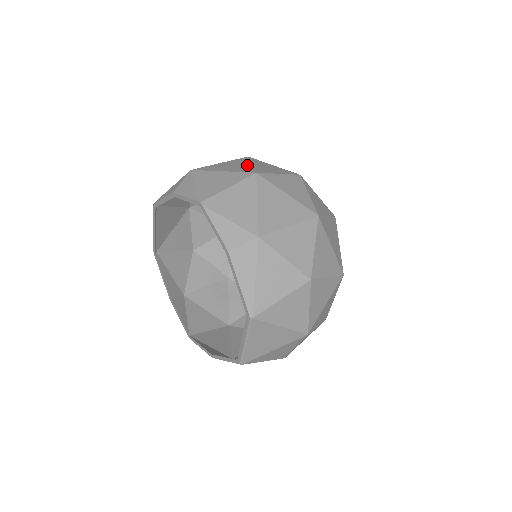
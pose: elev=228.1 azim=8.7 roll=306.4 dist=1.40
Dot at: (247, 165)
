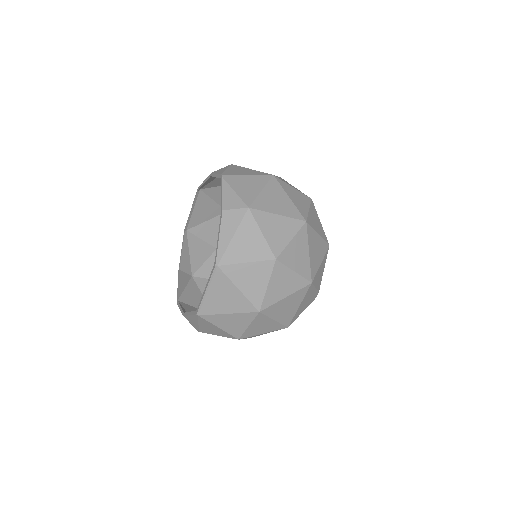
Dot at: occluded
